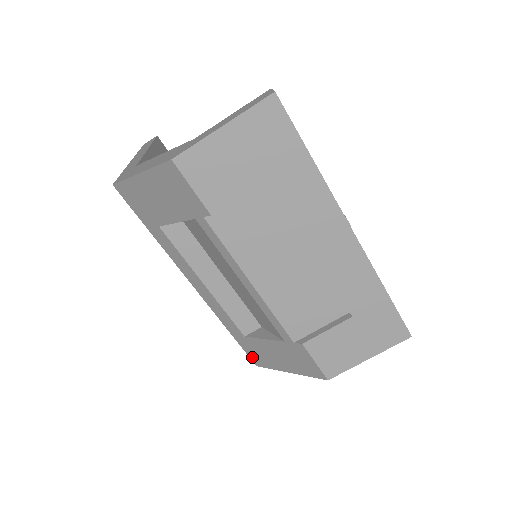
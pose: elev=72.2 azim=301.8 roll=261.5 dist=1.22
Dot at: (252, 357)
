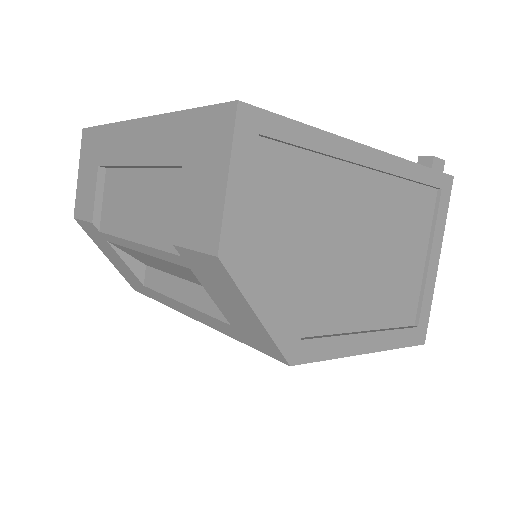
Dot at: (271, 354)
